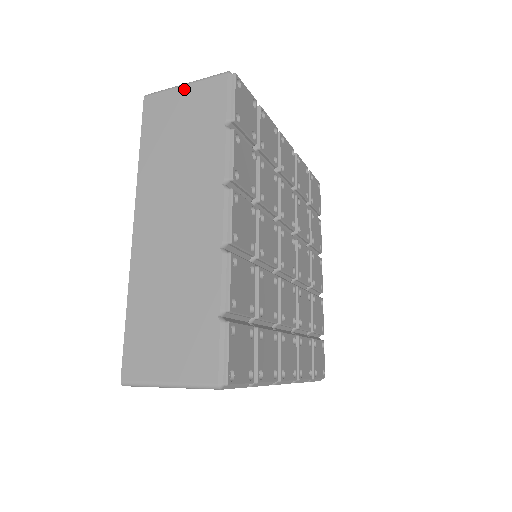
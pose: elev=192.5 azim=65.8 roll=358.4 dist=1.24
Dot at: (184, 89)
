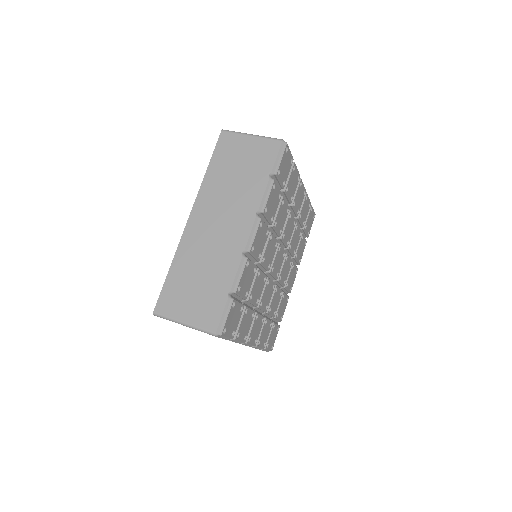
Dot at: (250, 138)
